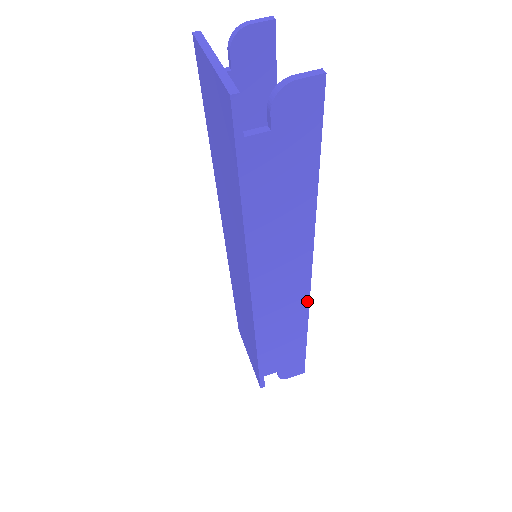
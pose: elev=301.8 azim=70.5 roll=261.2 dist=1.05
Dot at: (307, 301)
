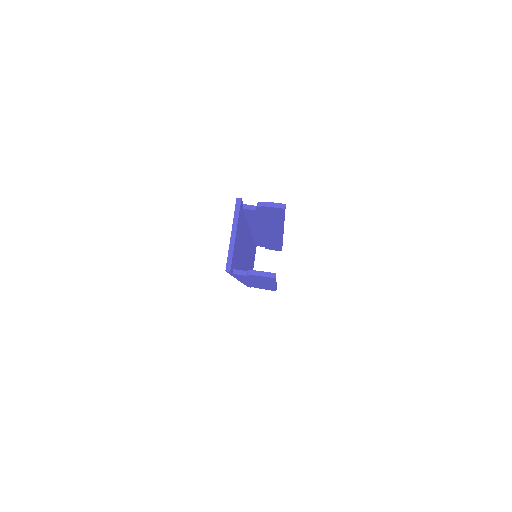
Dot at: (274, 287)
